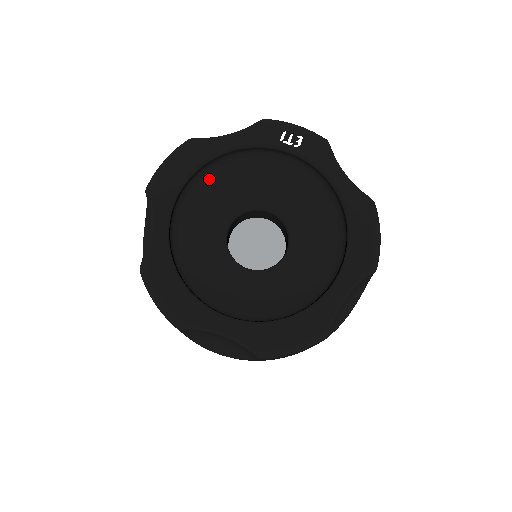
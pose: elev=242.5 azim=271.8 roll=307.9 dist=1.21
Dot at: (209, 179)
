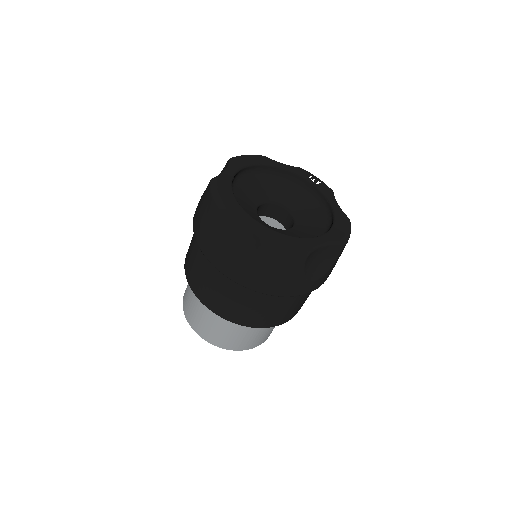
Dot at: (263, 176)
